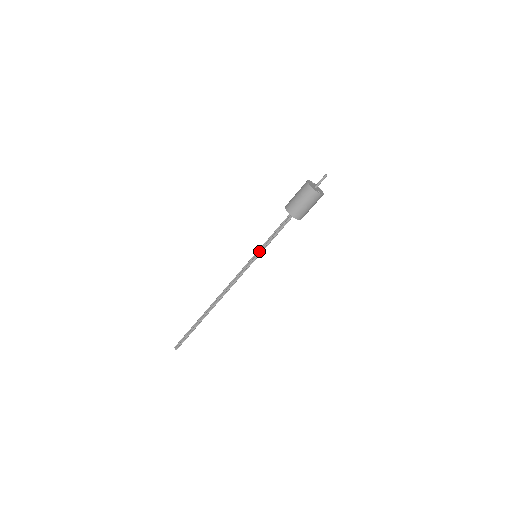
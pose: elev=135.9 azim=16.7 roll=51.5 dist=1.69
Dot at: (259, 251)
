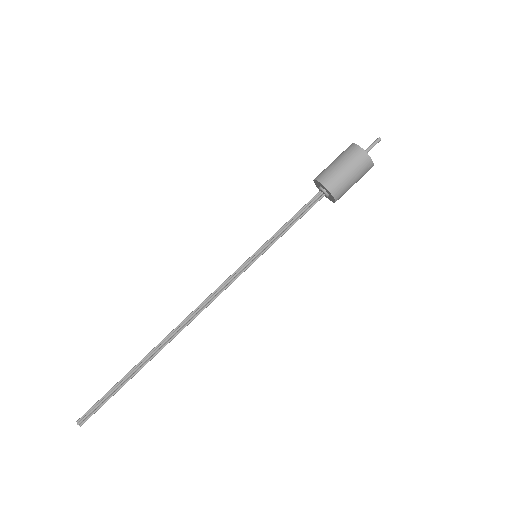
Dot at: (262, 247)
